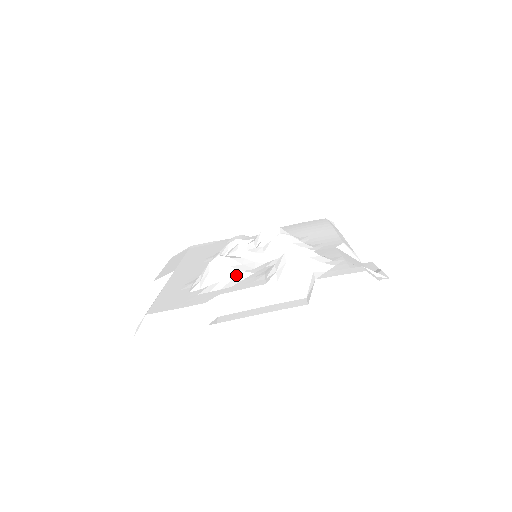
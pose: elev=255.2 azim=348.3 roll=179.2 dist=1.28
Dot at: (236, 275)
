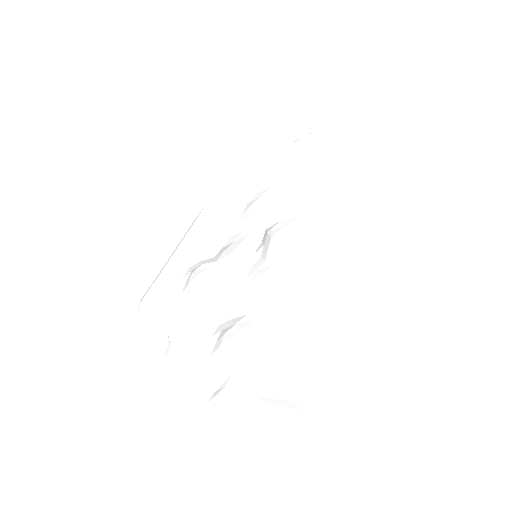
Dot at: (204, 305)
